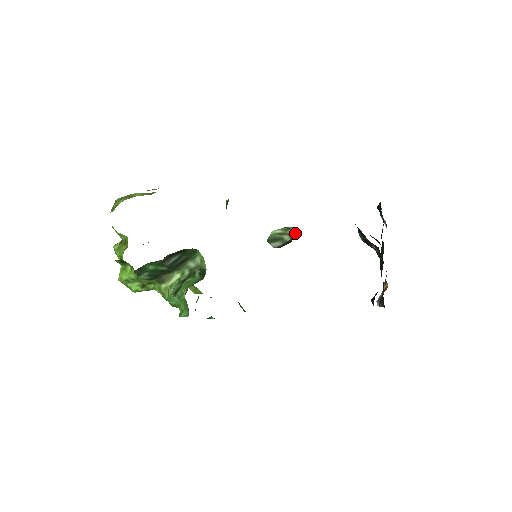
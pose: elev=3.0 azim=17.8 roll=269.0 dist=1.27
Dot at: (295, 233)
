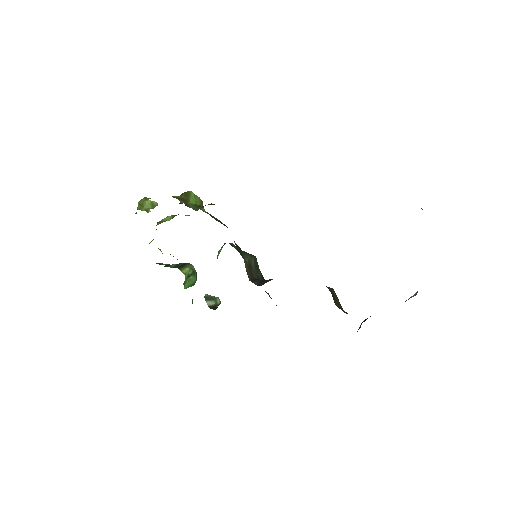
Dot at: (220, 302)
